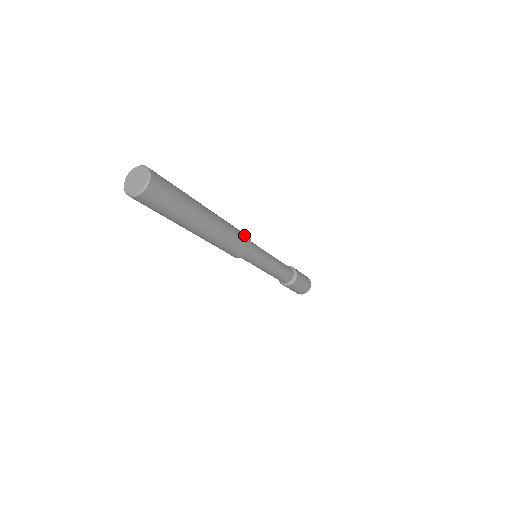
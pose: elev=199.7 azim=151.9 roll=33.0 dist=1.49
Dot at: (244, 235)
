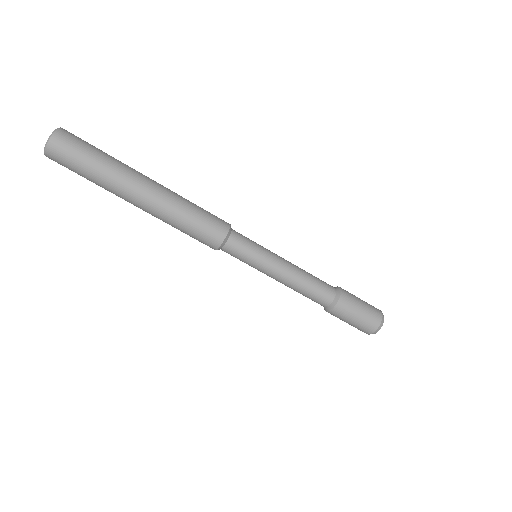
Dot at: (216, 220)
